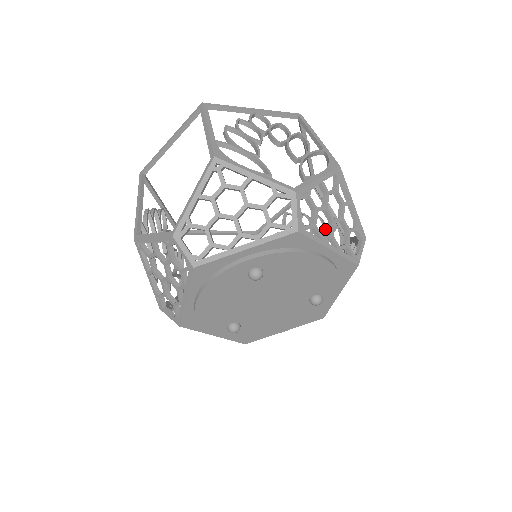
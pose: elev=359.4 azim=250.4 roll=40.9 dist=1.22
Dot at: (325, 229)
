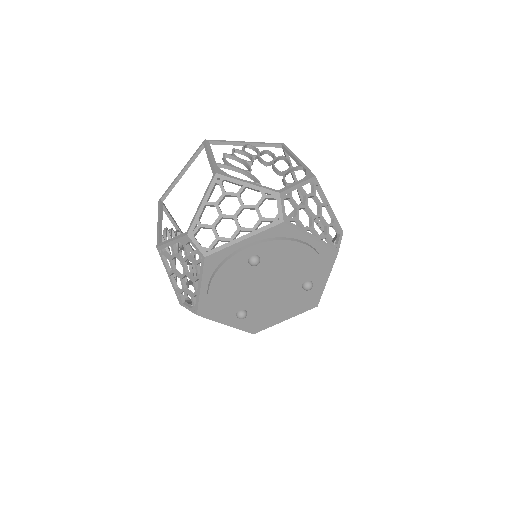
Dot at: occluded
